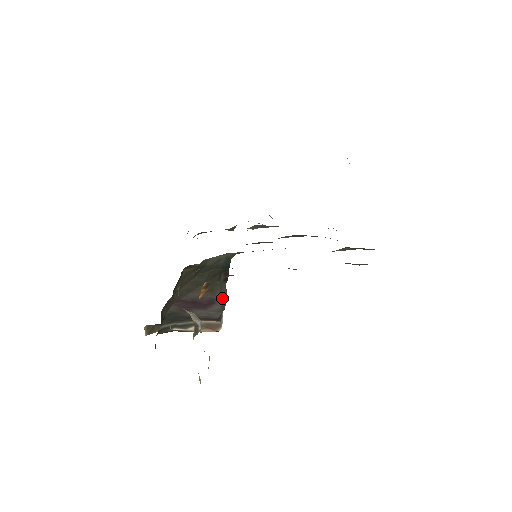
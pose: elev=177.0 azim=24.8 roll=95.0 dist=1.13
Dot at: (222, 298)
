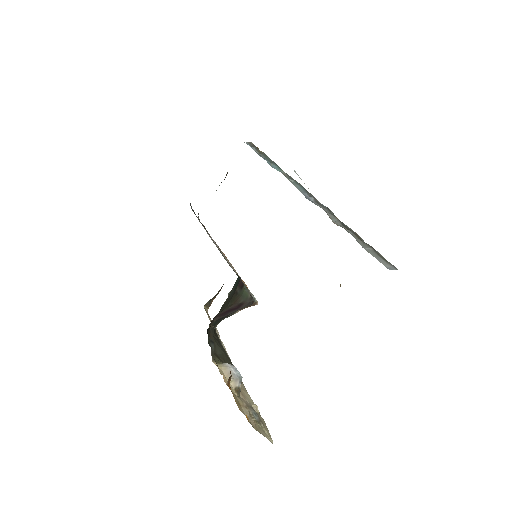
Dot at: (246, 297)
